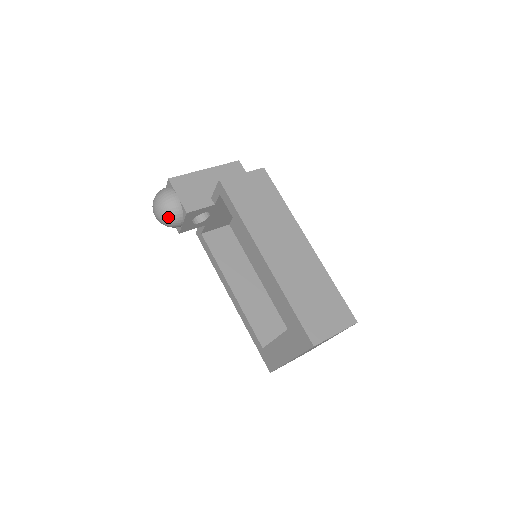
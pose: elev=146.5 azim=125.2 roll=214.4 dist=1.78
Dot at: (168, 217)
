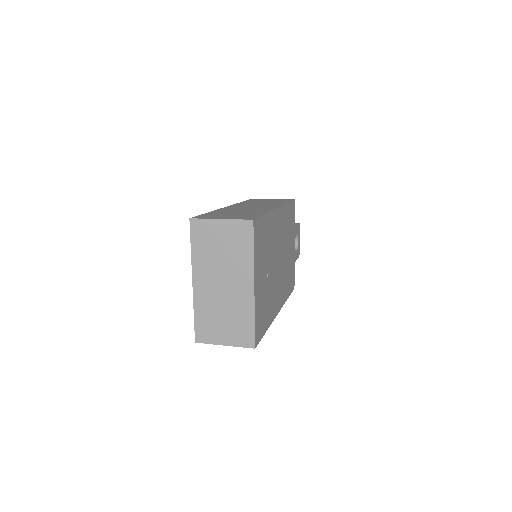
Dot at: occluded
